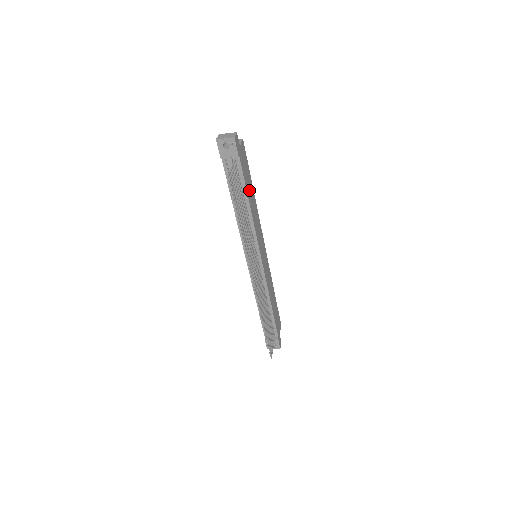
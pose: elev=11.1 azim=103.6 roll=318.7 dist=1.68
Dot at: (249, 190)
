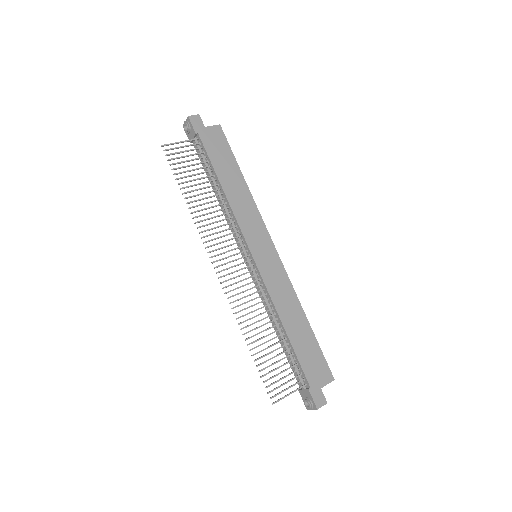
Dot at: (226, 172)
